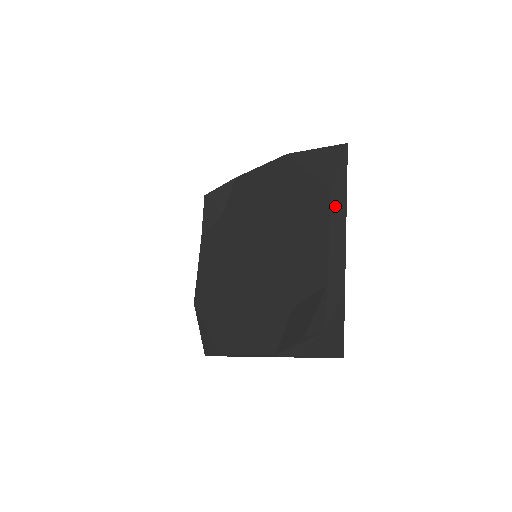
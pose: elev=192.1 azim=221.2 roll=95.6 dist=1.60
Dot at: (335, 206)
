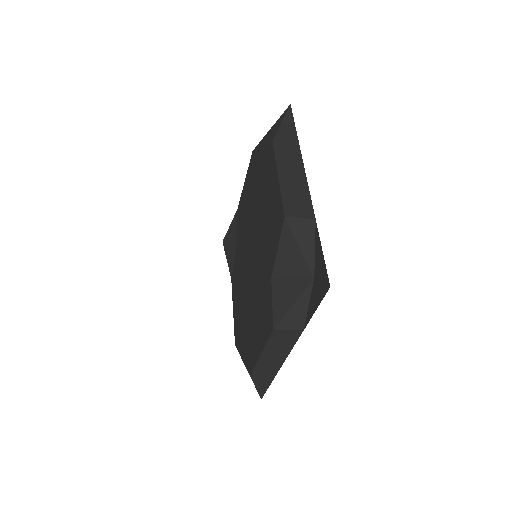
Dot at: (282, 152)
